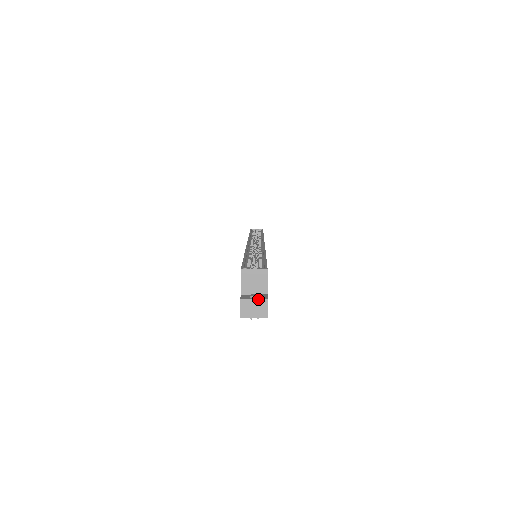
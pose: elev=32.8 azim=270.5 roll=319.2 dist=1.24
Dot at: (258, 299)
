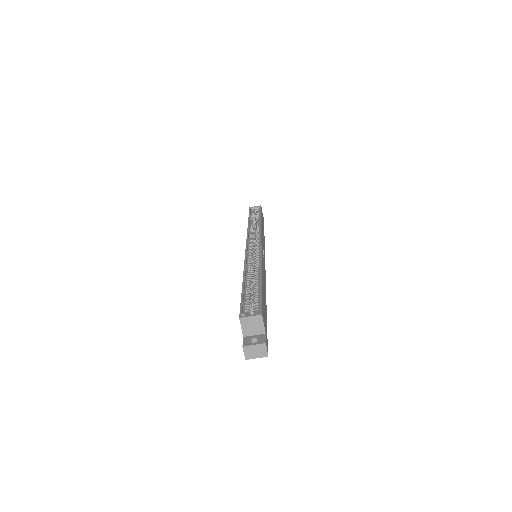
Dot at: (257, 344)
